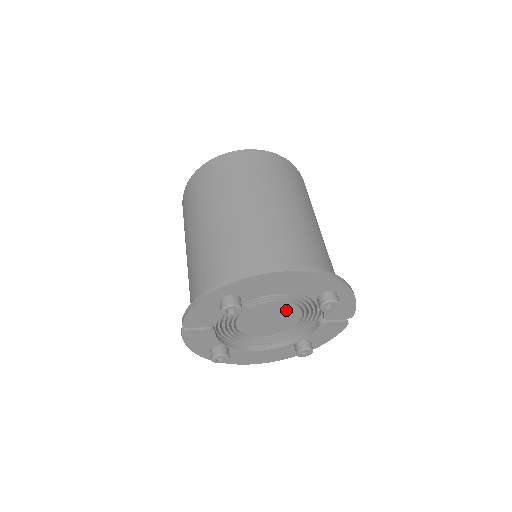
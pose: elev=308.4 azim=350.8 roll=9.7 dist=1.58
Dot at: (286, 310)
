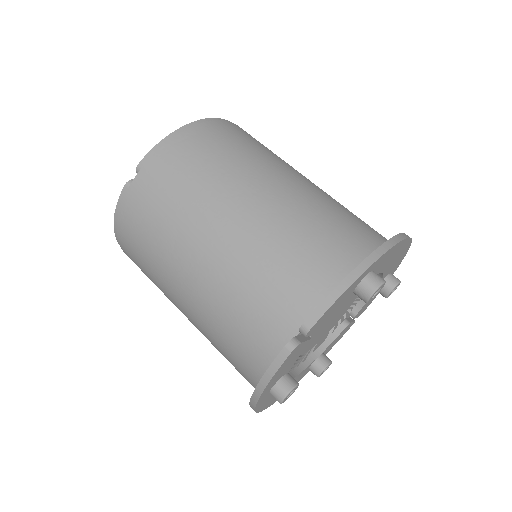
Dot at: (347, 305)
